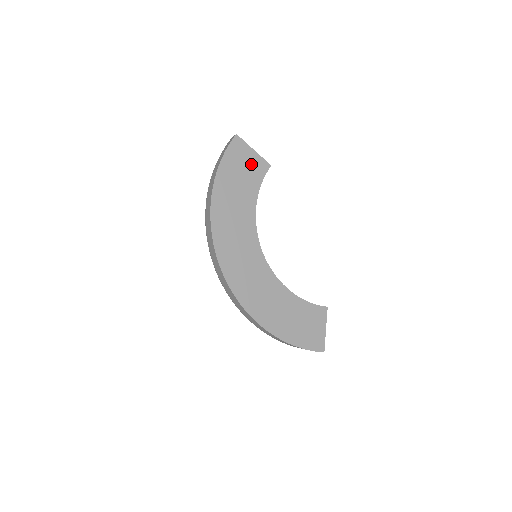
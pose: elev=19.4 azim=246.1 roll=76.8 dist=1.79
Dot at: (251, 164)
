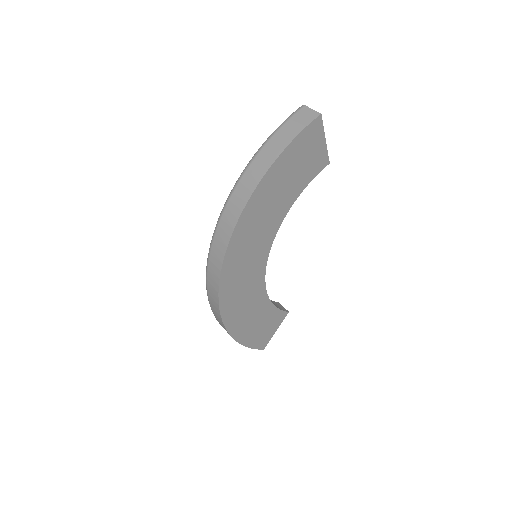
Dot at: (313, 157)
